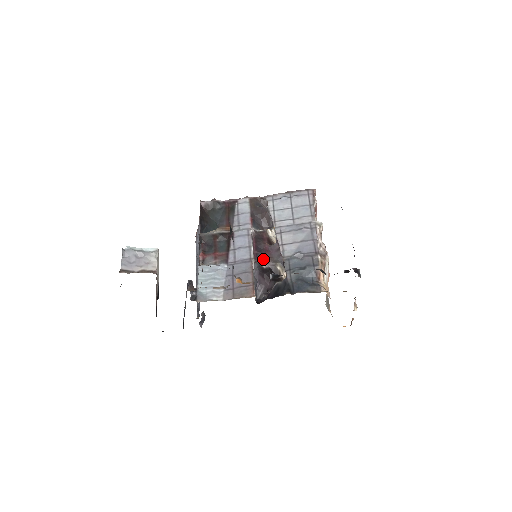
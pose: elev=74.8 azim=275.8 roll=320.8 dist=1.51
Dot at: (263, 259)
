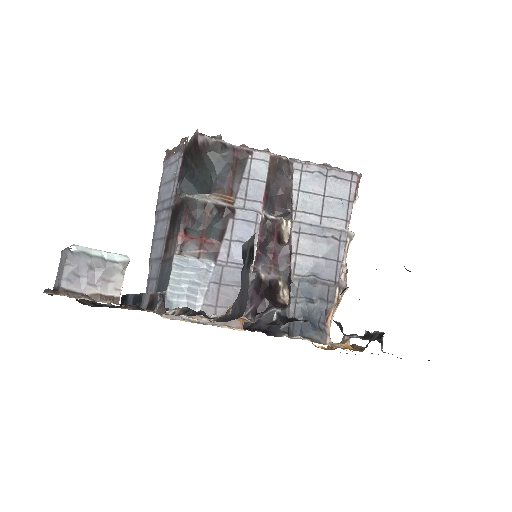
Dot at: (265, 266)
